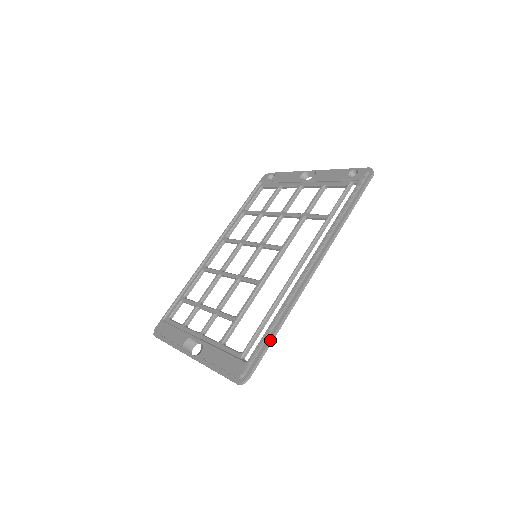
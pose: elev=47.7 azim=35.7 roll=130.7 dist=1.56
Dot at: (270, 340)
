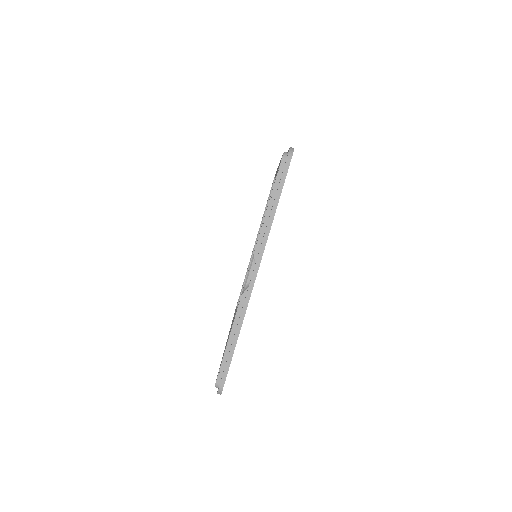
Dot at: occluded
